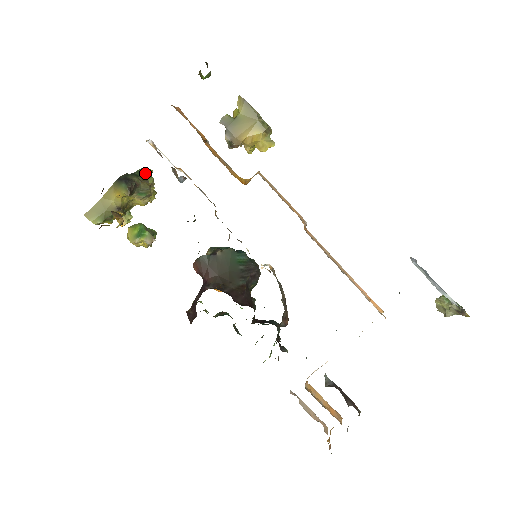
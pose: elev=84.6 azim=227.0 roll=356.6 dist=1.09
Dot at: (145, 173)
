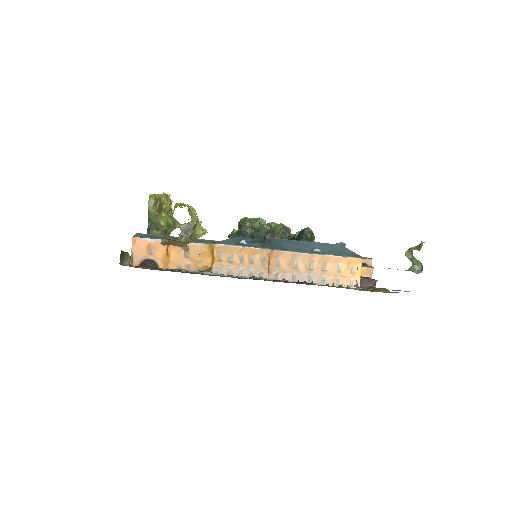
Dot at: (153, 216)
